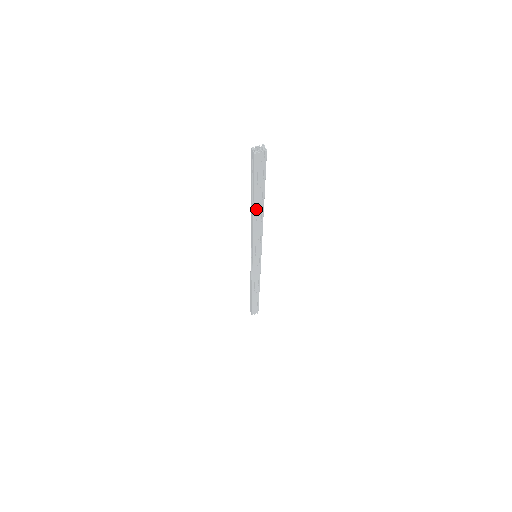
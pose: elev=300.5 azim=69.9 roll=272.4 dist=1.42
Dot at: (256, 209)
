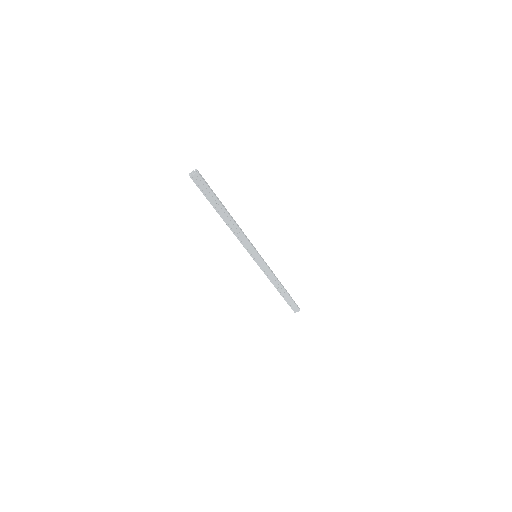
Dot at: (223, 217)
